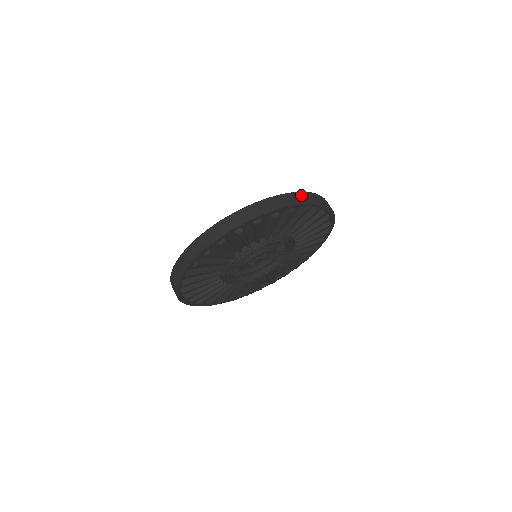
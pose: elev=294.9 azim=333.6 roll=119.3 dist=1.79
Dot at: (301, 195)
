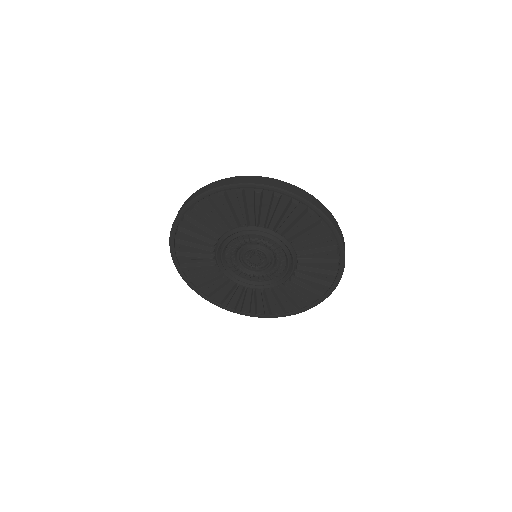
Dot at: (327, 210)
